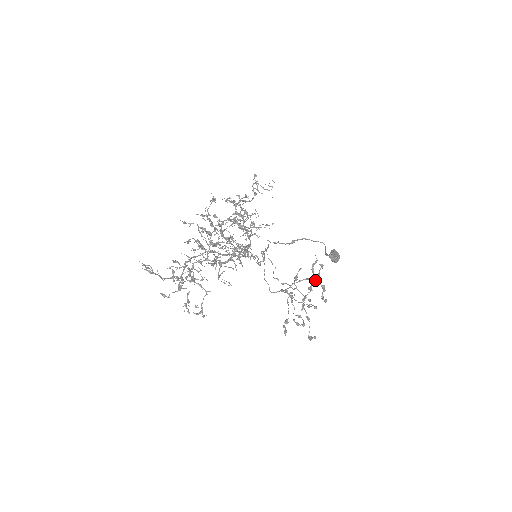
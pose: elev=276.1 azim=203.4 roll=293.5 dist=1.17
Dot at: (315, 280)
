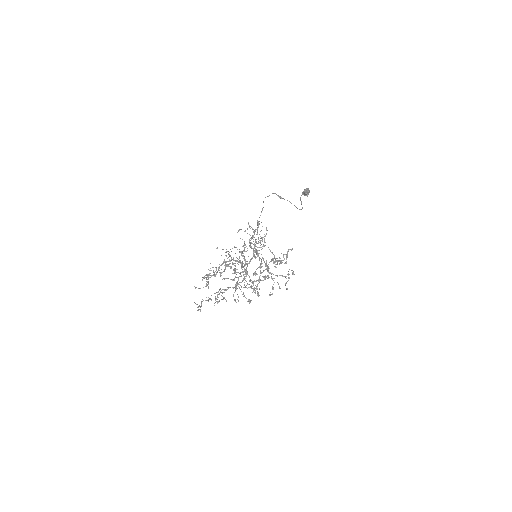
Dot at: occluded
